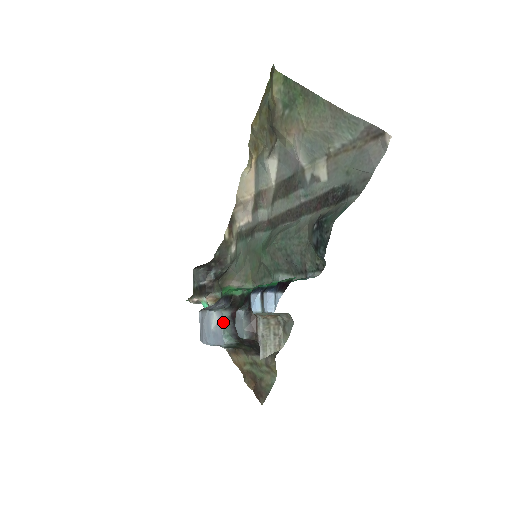
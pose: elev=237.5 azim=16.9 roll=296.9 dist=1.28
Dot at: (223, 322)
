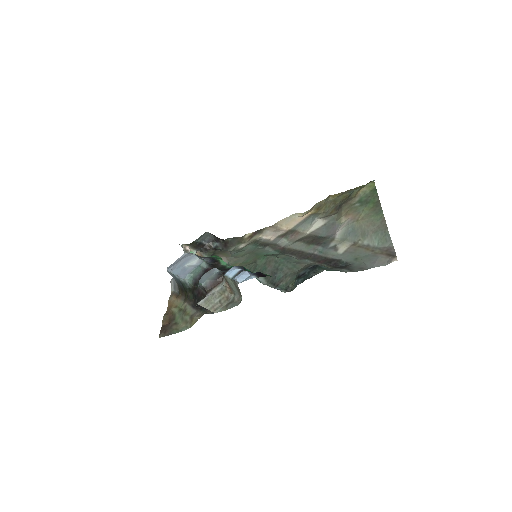
Dot at: (198, 267)
